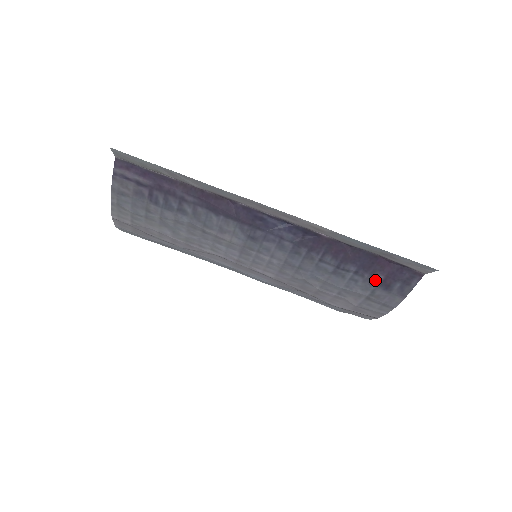
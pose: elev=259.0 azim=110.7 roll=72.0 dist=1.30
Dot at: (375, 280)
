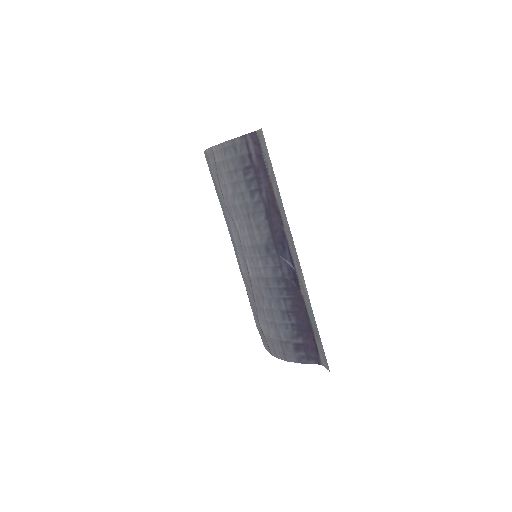
Dot at: (296, 339)
